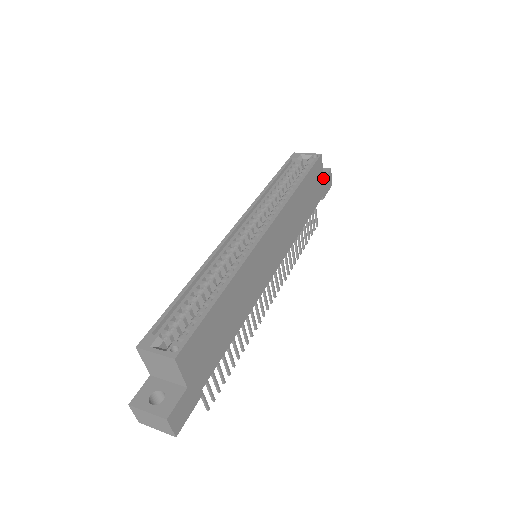
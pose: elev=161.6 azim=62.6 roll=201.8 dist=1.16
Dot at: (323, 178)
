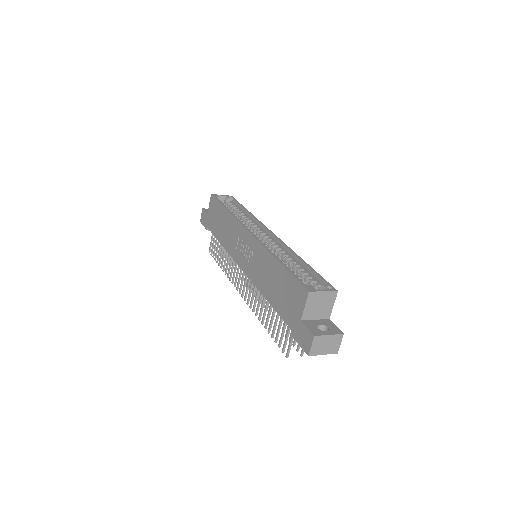
Dot at: occluded
